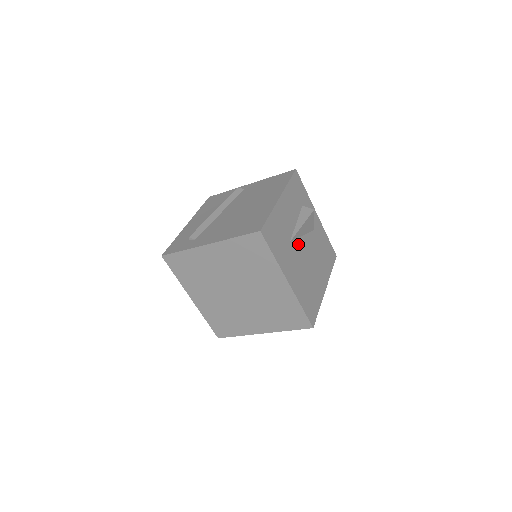
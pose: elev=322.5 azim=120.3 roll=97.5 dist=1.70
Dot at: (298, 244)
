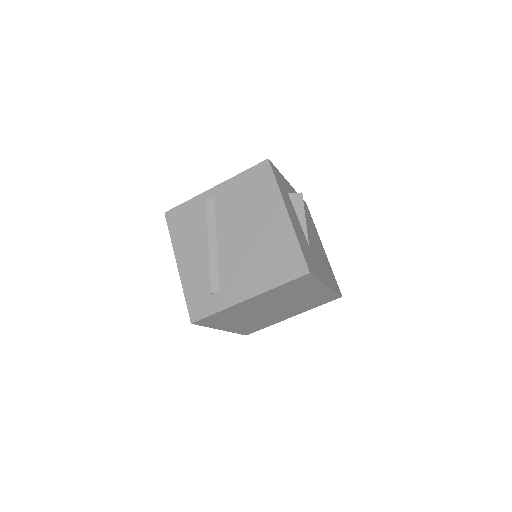
Dot at: (308, 238)
